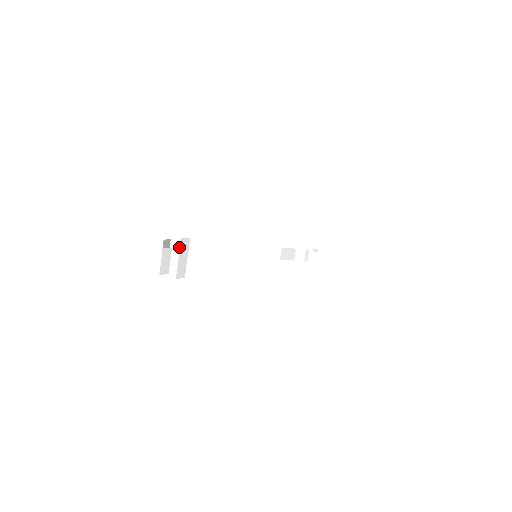
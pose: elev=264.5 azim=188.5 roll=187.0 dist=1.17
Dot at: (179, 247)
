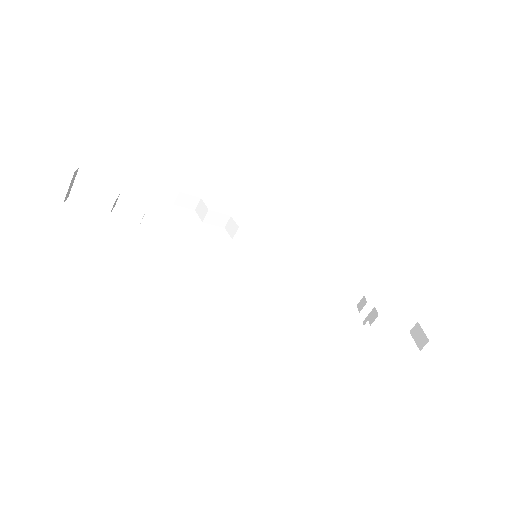
Dot at: (201, 208)
